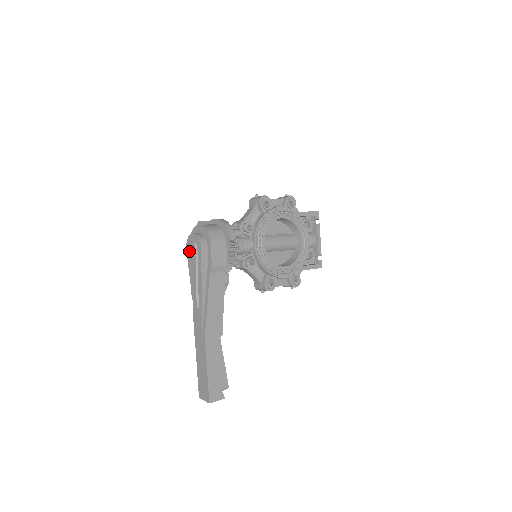
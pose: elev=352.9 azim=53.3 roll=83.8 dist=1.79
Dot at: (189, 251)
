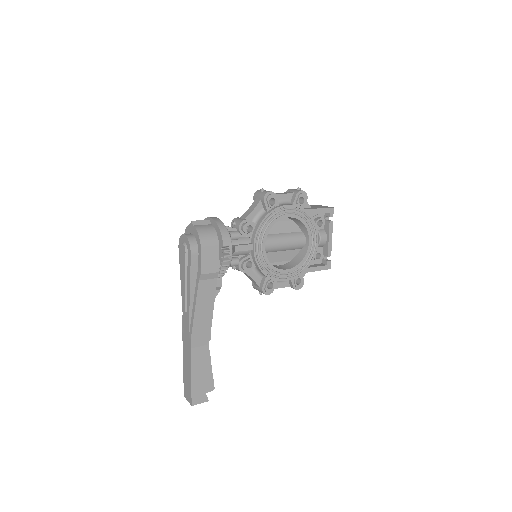
Dot at: (180, 252)
